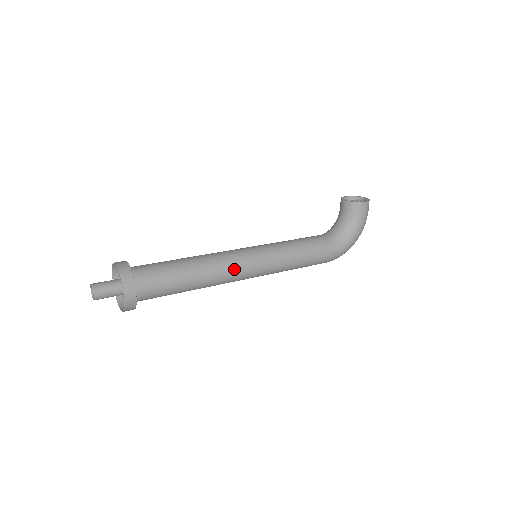
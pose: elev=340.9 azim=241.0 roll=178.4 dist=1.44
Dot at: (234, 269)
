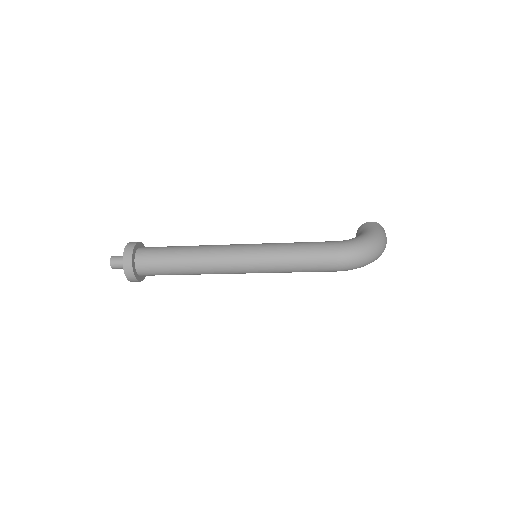
Dot at: (224, 245)
